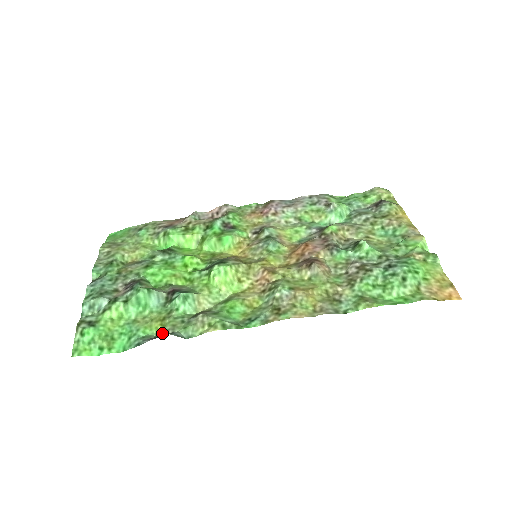
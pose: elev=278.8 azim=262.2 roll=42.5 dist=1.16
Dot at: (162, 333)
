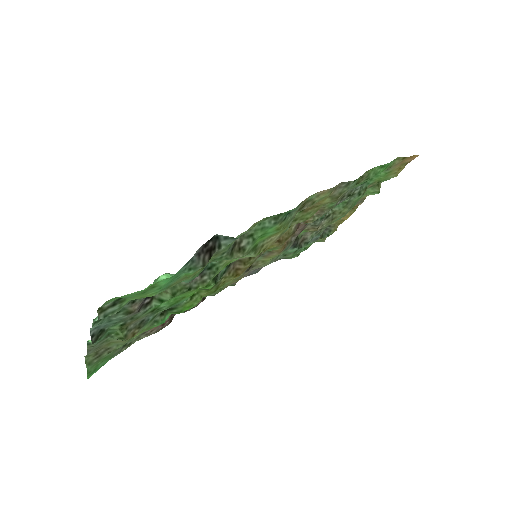
Dot at: (208, 261)
